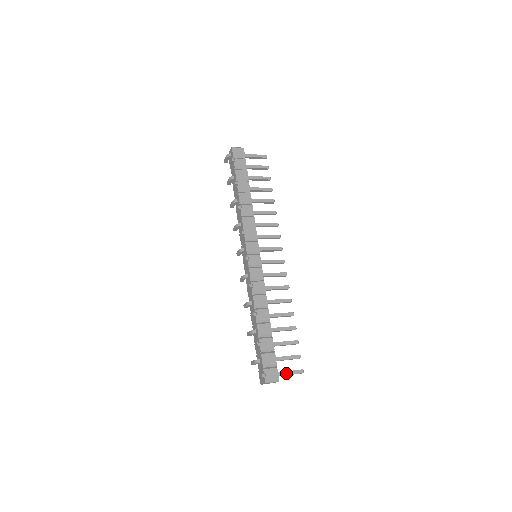
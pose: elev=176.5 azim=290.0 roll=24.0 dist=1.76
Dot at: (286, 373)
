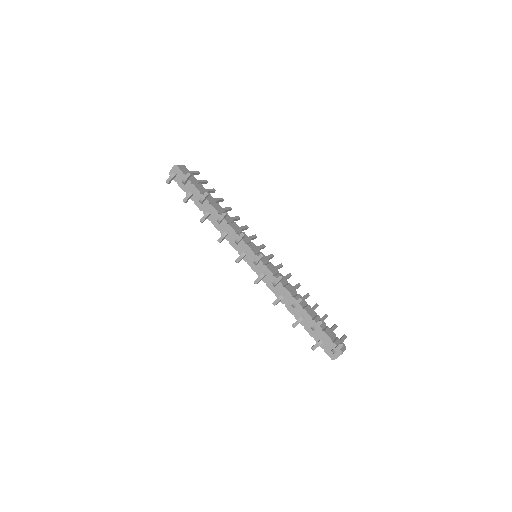
Dot at: occluded
